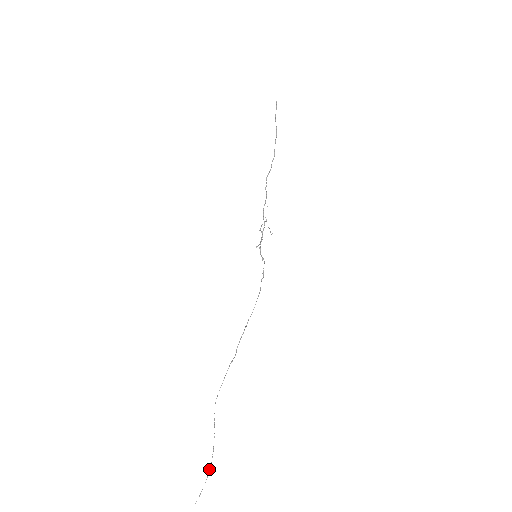
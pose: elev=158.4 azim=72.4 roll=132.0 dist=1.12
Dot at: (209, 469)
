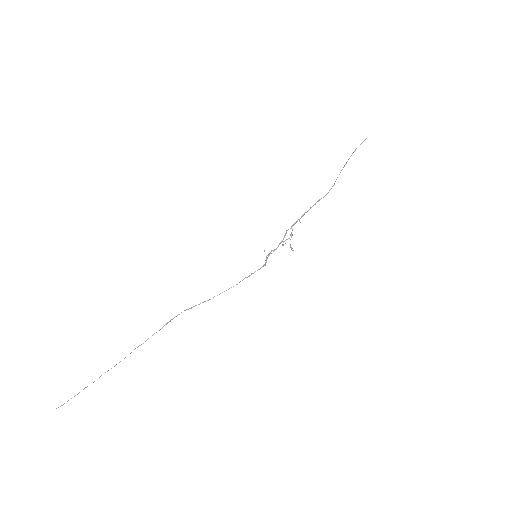
Dot at: occluded
